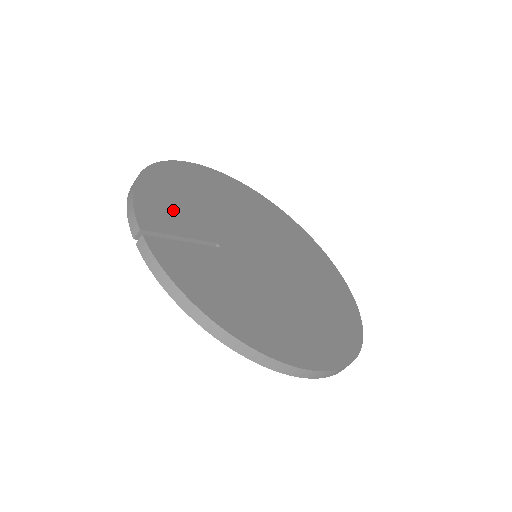
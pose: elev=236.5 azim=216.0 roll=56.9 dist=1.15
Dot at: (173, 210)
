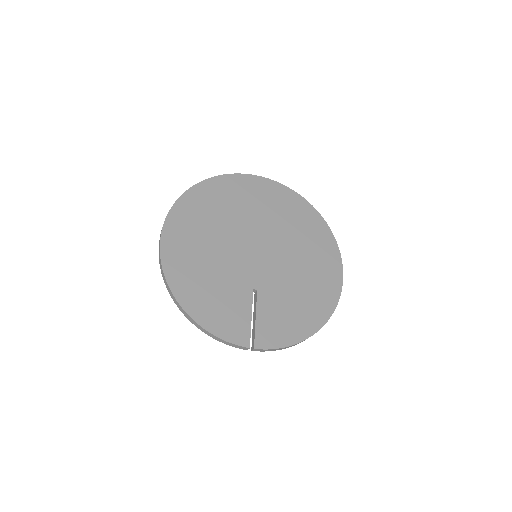
Dot at: (226, 310)
